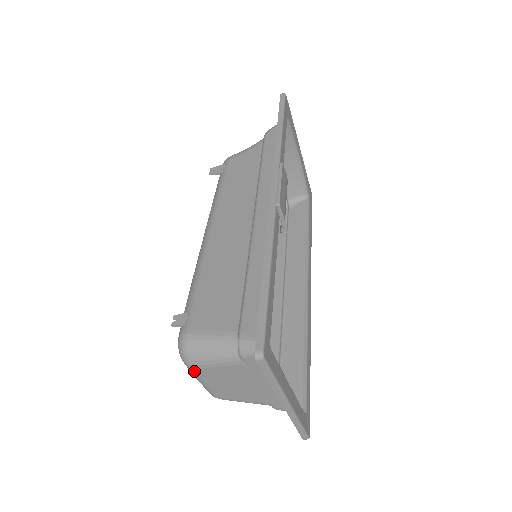
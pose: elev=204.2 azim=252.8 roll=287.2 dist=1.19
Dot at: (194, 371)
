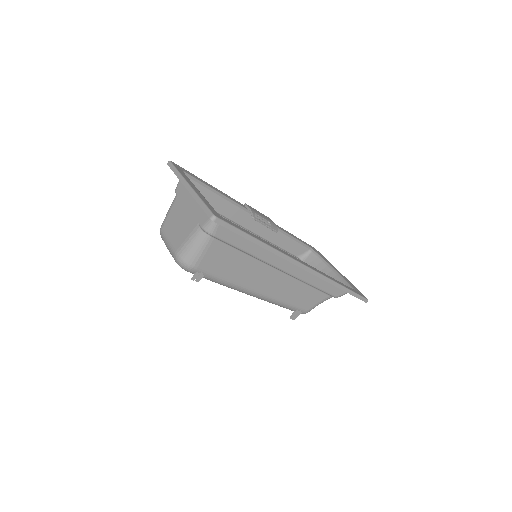
Dot at: (163, 233)
